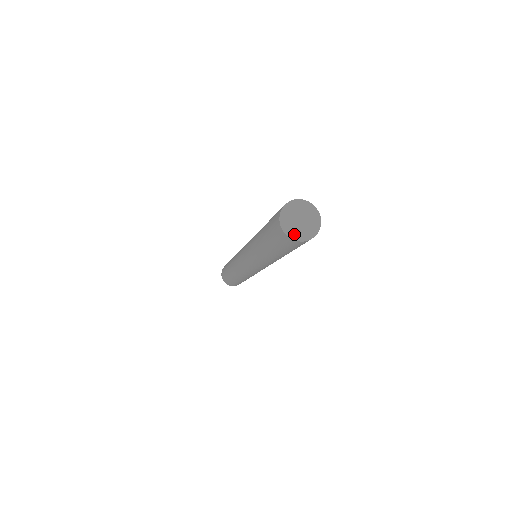
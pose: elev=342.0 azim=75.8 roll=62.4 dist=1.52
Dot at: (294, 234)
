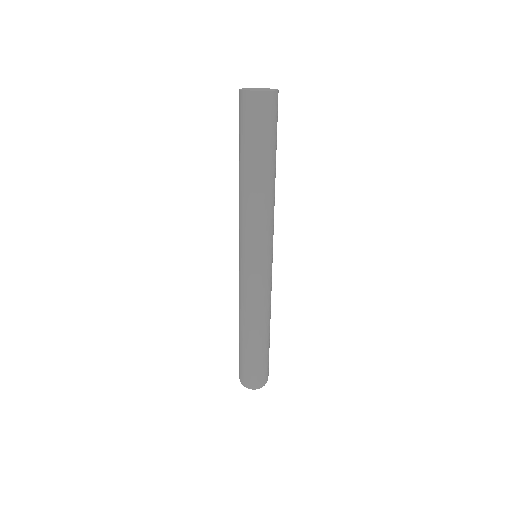
Dot at: (251, 90)
